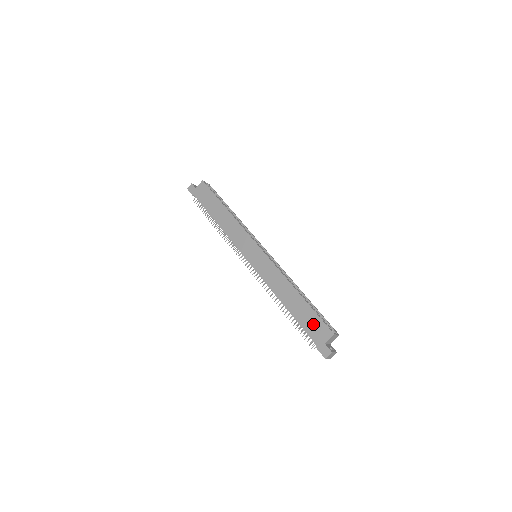
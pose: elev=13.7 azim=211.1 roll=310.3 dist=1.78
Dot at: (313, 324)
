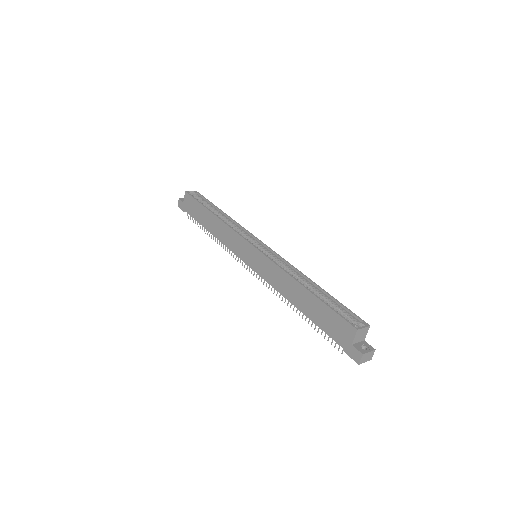
Dot at: (331, 323)
